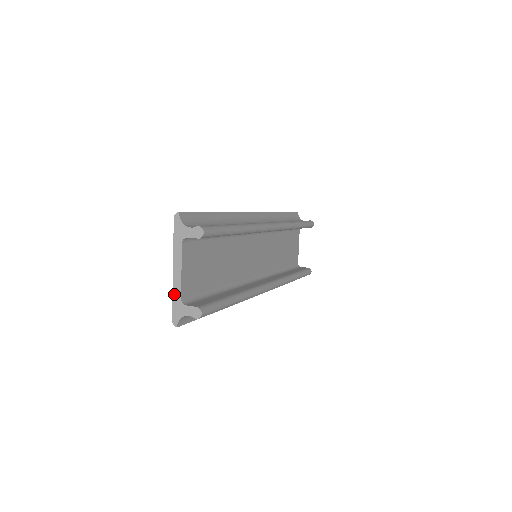
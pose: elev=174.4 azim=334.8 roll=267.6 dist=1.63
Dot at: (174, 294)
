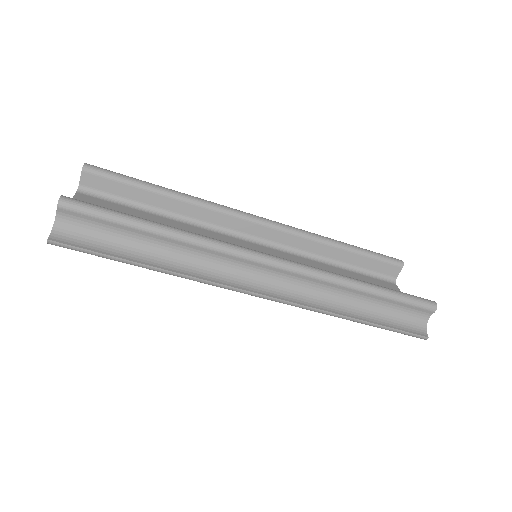
Dot at: occluded
